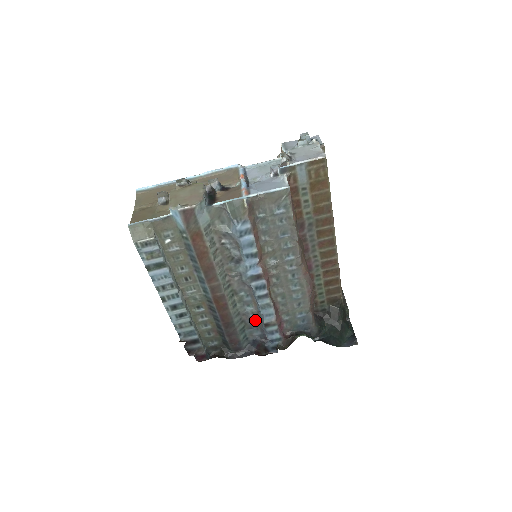
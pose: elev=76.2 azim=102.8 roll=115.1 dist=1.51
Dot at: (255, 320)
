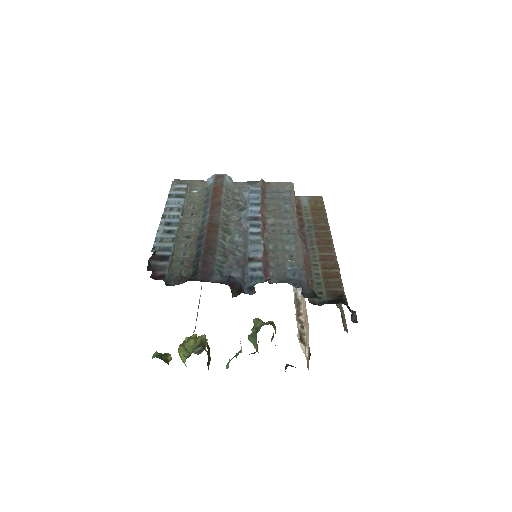
Dot at: (239, 259)
